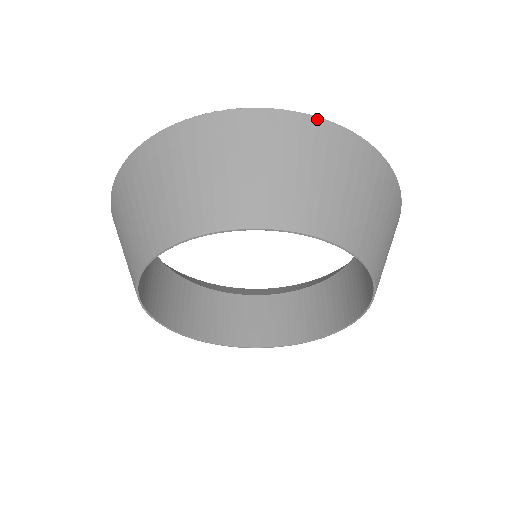
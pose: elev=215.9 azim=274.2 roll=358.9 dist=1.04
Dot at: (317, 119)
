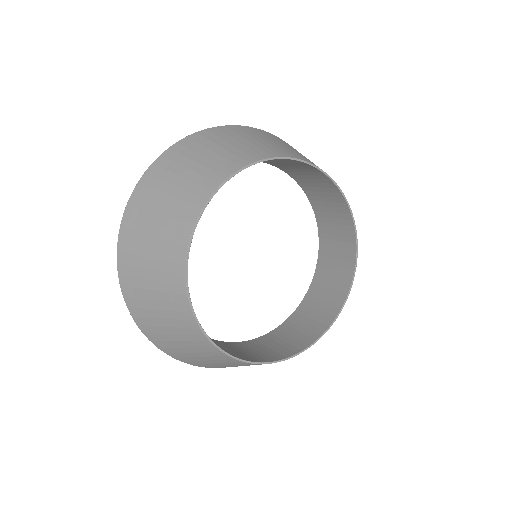
Dot at: occluded
